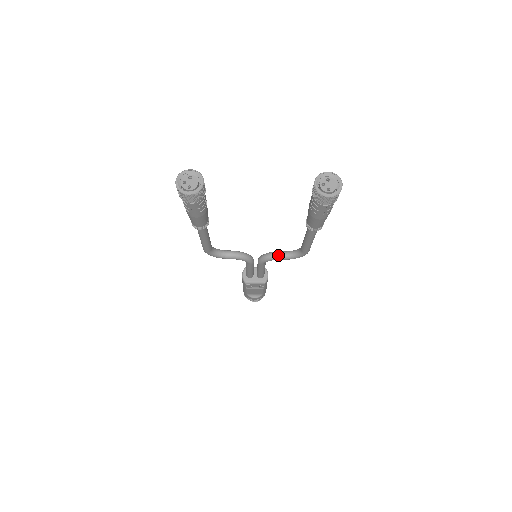
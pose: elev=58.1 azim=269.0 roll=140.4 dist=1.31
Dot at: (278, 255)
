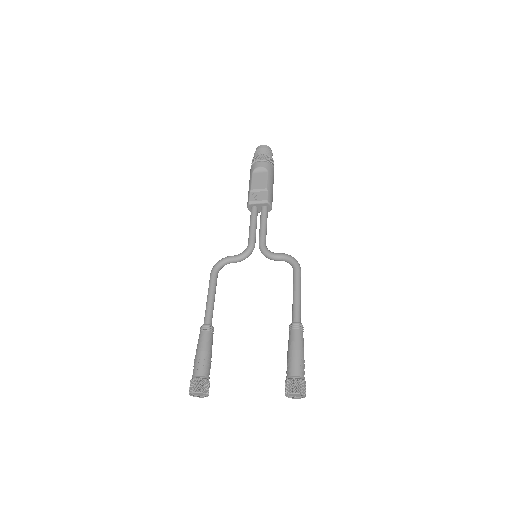
Dot at: (275, 260)
